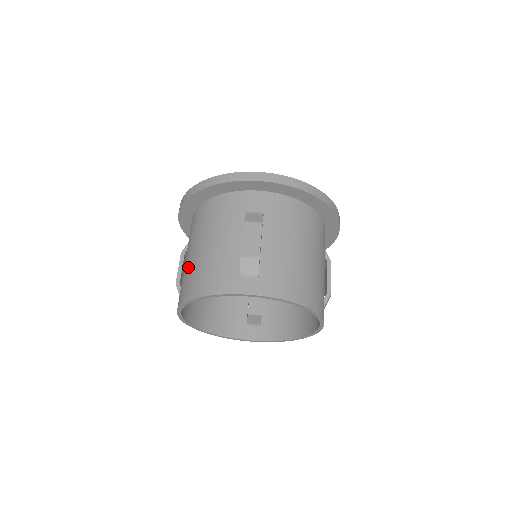
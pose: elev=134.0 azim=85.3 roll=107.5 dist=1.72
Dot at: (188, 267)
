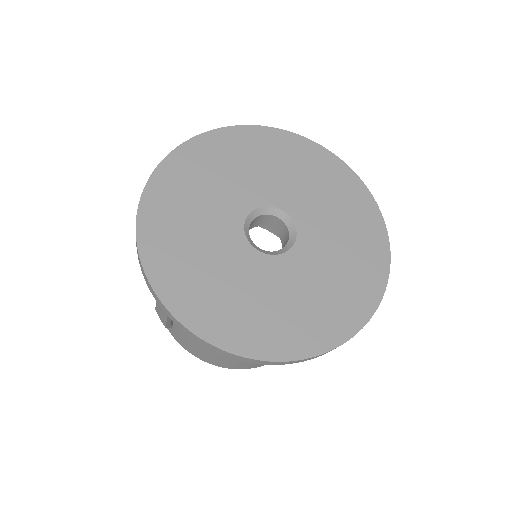
Dot at: occluded
